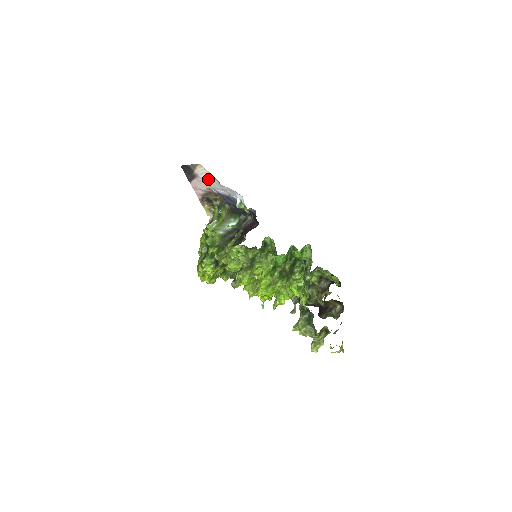
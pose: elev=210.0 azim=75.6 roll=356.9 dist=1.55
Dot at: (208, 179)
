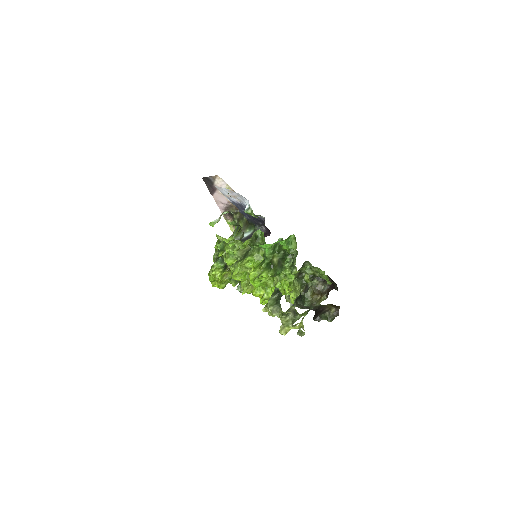
Dot at: occluded
